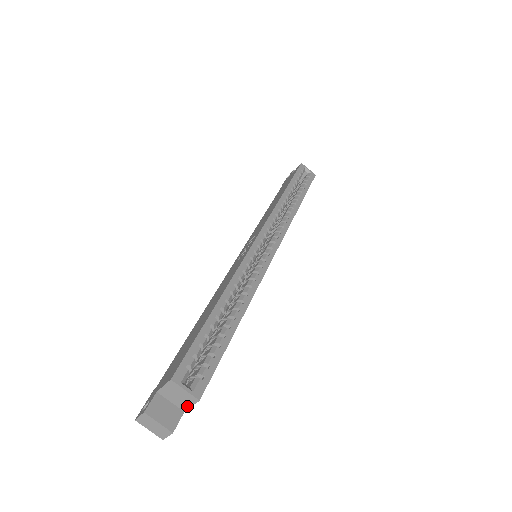
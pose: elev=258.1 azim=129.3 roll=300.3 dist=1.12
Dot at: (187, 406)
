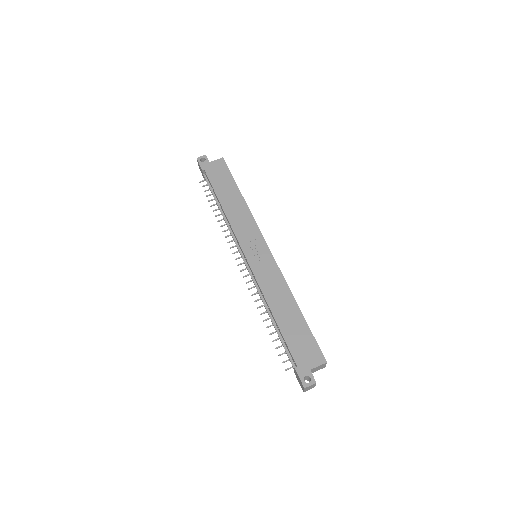
Dot at: (315, 371)
